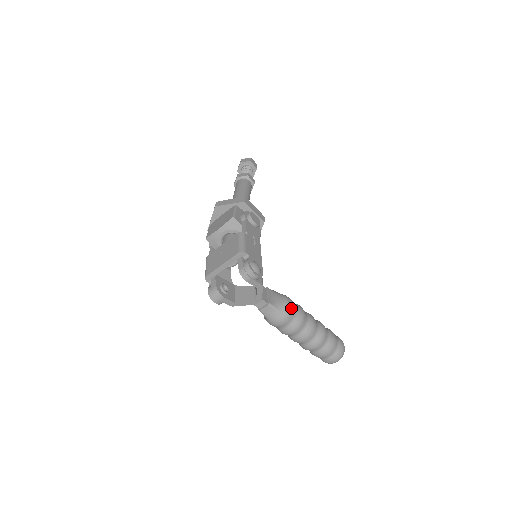
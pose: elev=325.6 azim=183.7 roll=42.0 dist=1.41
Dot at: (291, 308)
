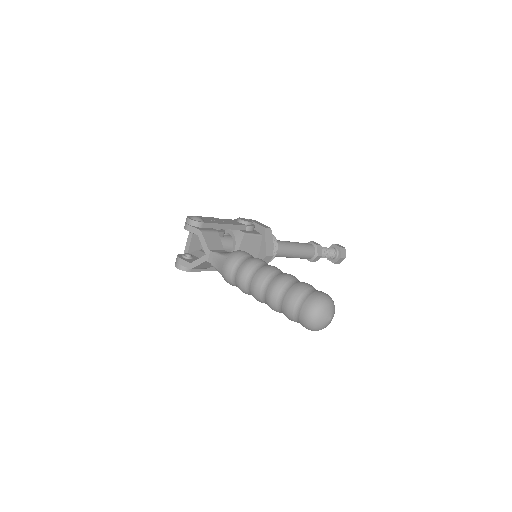
Dot at: (238, 253)
